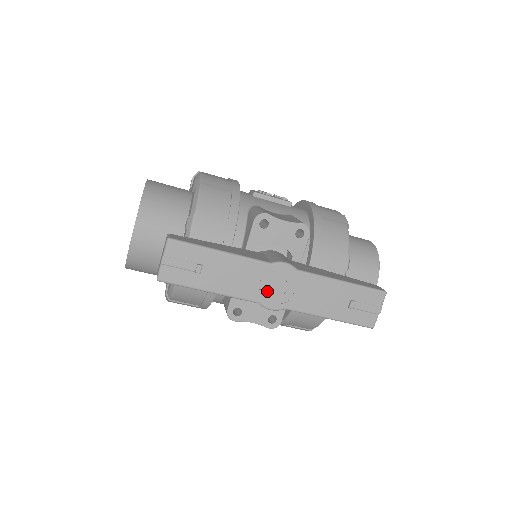
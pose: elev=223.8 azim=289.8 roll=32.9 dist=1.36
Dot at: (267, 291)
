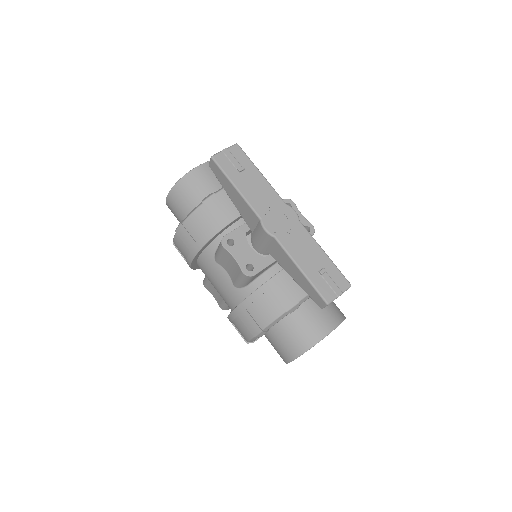
Dot at: (271, 216)
